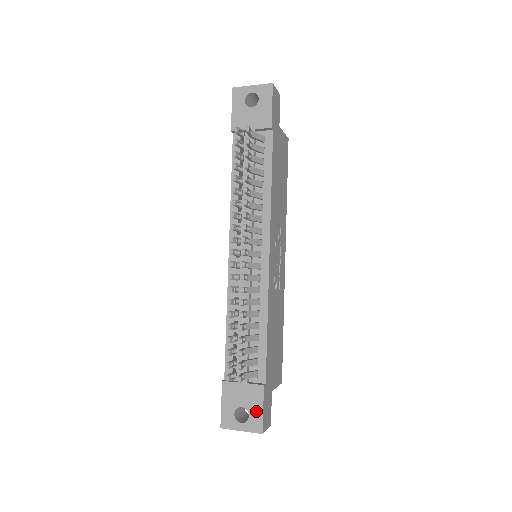
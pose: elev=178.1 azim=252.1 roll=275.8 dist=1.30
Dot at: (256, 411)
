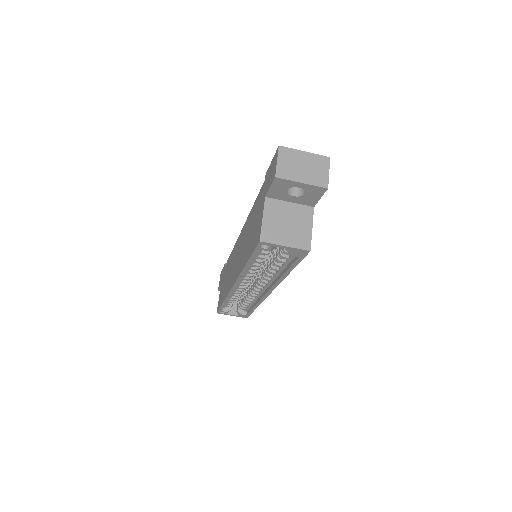
Dot at: occluded
